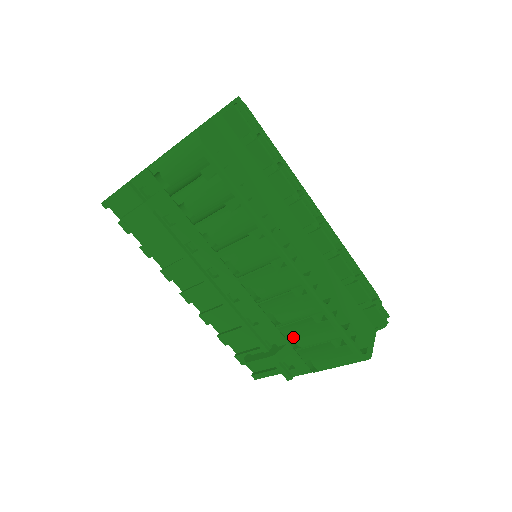
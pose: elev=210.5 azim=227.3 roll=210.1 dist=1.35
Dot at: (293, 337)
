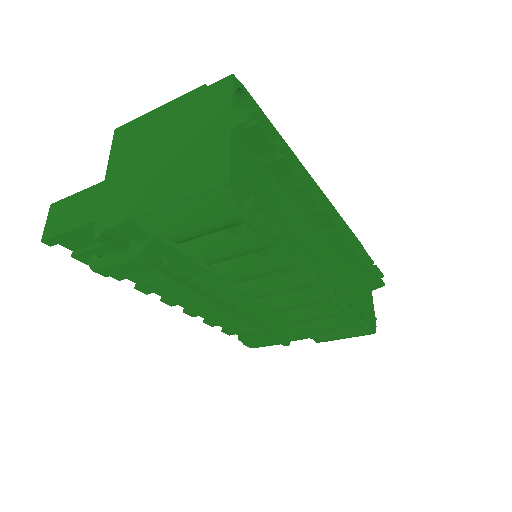
Dot at: (305, 329)
